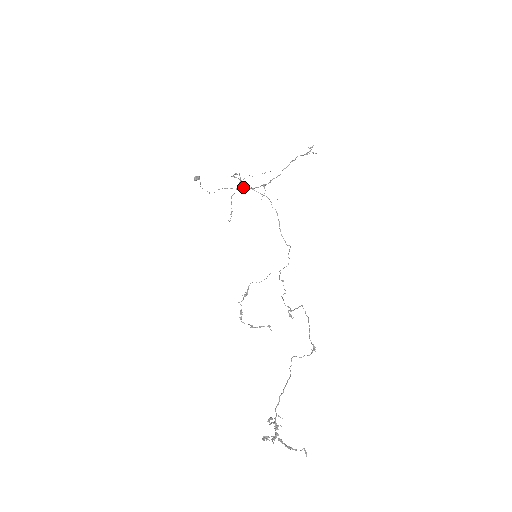
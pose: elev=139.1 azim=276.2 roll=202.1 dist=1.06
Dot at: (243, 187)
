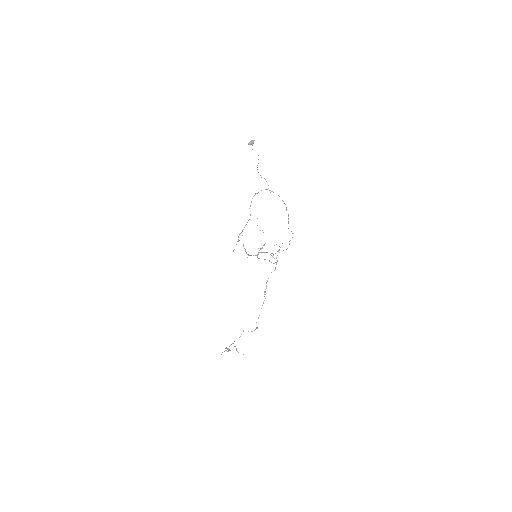
Dot at: occluded
